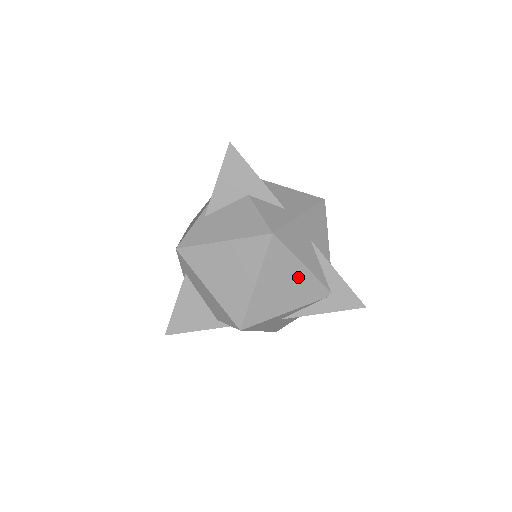
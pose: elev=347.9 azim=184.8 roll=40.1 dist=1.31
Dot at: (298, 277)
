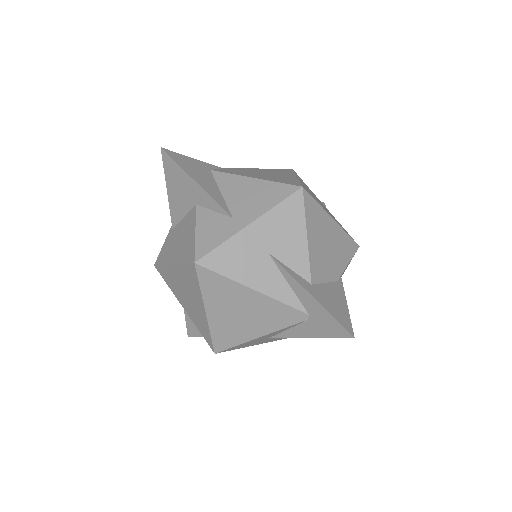
Dot at: (254, 302)
